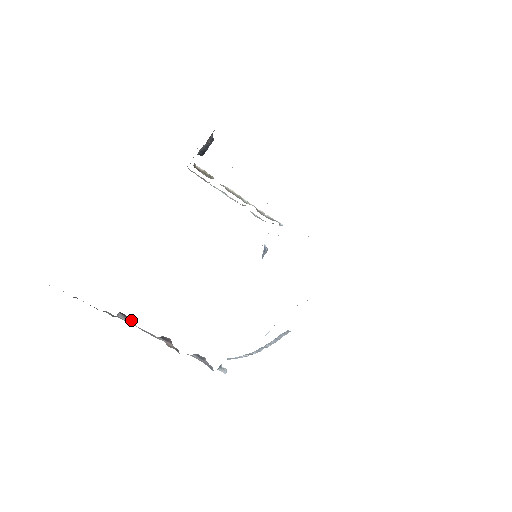
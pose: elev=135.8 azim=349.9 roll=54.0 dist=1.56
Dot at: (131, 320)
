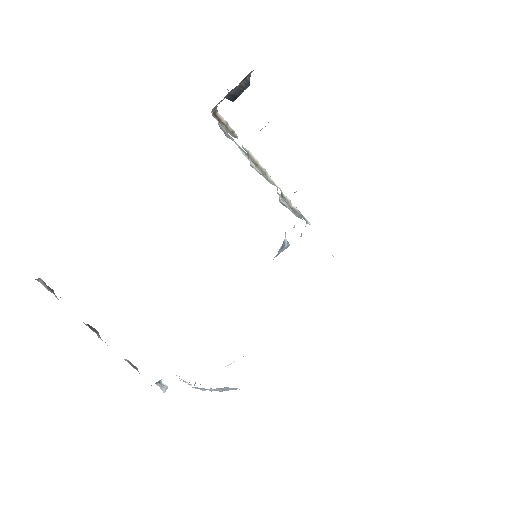
Dot at: (53, 292)
